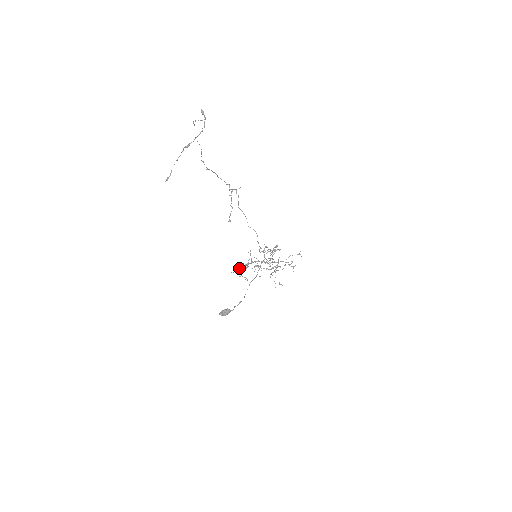
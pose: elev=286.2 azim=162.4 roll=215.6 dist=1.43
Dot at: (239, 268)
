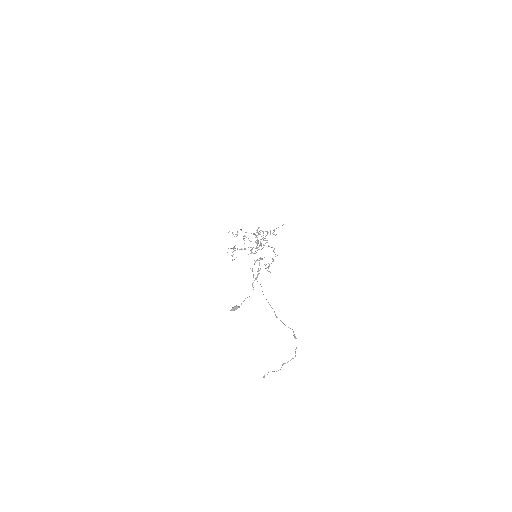
Dot at: occluded
